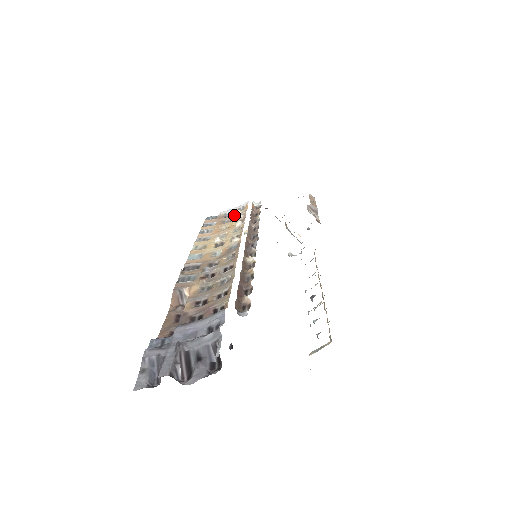
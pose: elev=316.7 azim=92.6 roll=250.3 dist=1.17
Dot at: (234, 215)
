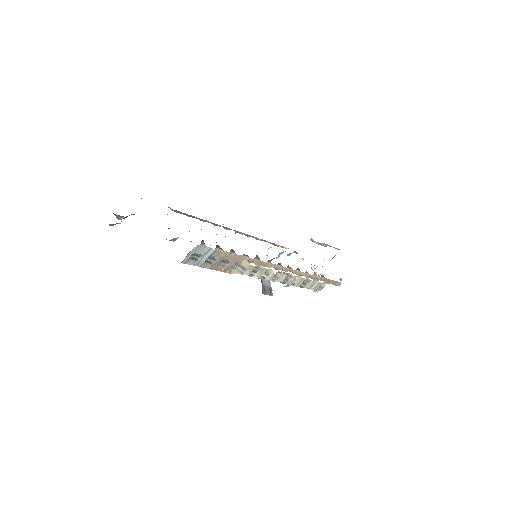
Dot at: occluded
